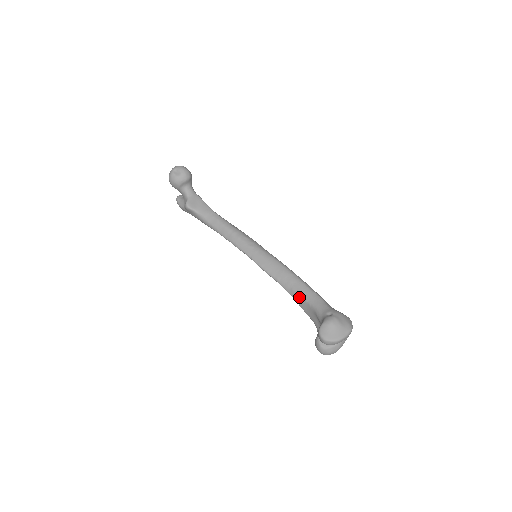
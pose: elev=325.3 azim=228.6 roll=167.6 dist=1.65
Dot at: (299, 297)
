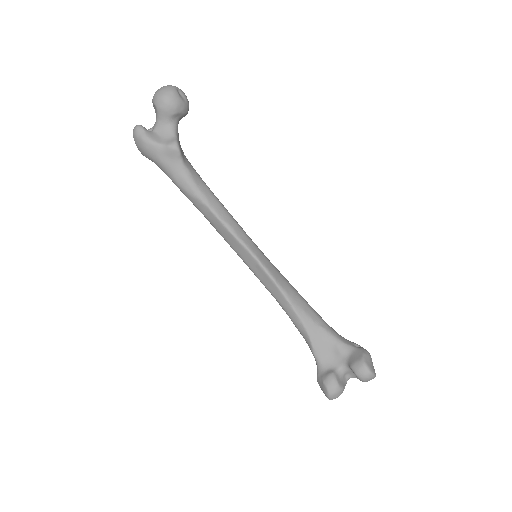
Dot at: (313, 321)
